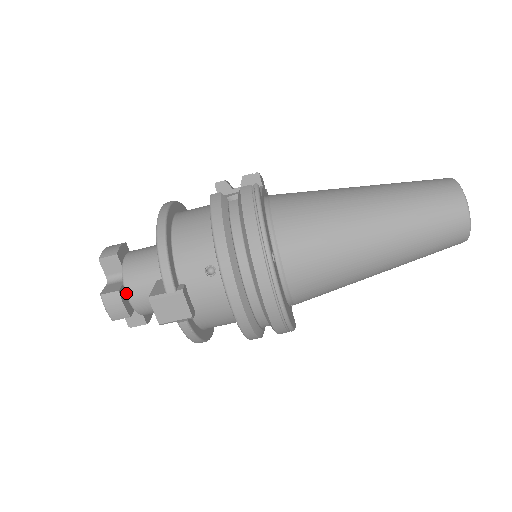
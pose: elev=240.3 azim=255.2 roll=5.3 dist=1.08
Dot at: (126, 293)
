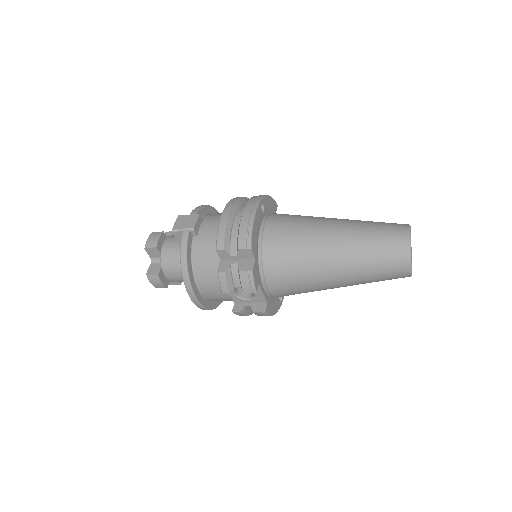
Dot at: occluded
